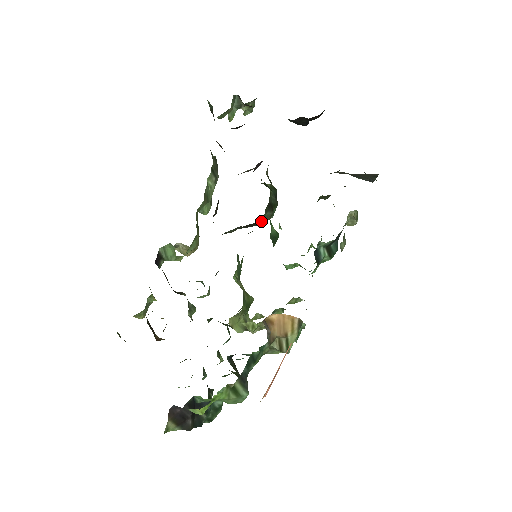
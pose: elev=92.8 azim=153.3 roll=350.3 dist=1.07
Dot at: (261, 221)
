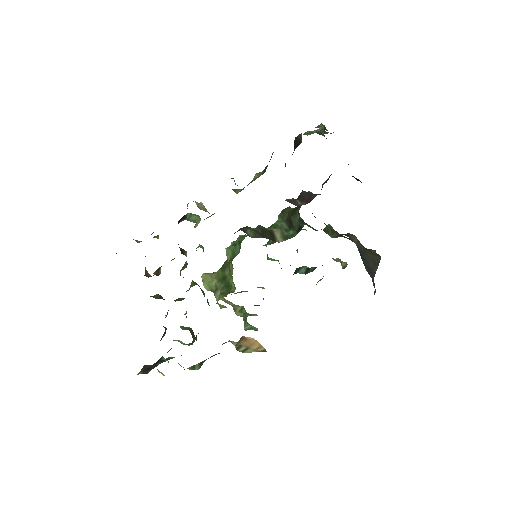
Dot at: (276, 231)
